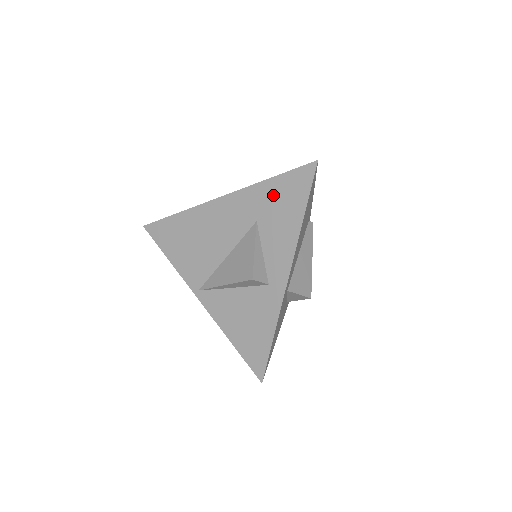
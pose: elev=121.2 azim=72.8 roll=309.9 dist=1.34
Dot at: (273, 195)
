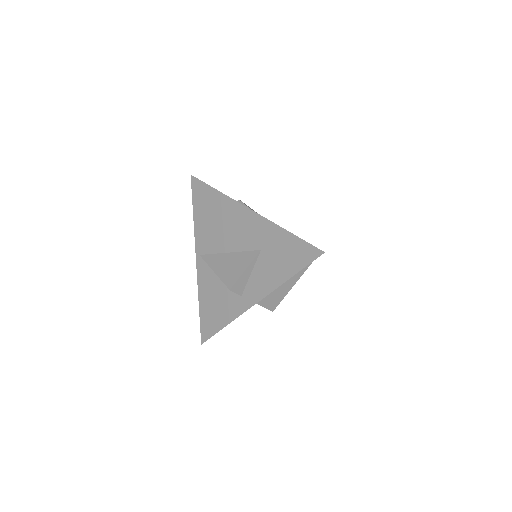
Dot at: (282, 244)
